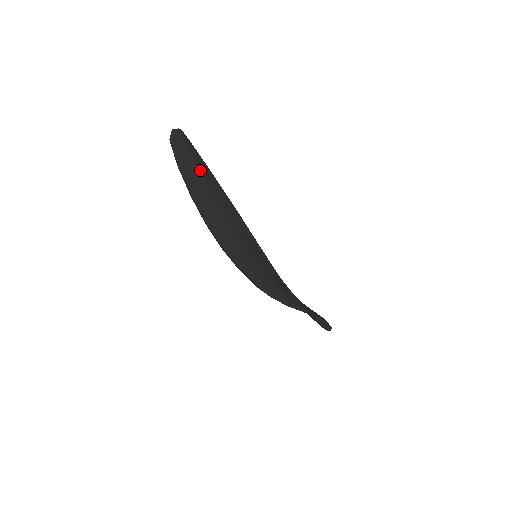
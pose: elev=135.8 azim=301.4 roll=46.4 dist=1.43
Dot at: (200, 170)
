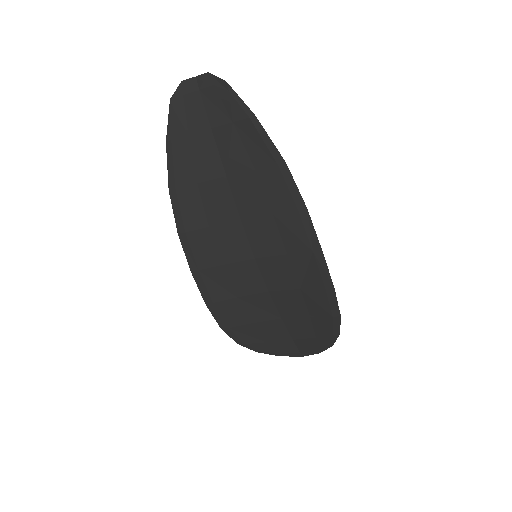
Dot at: (216, 130)
